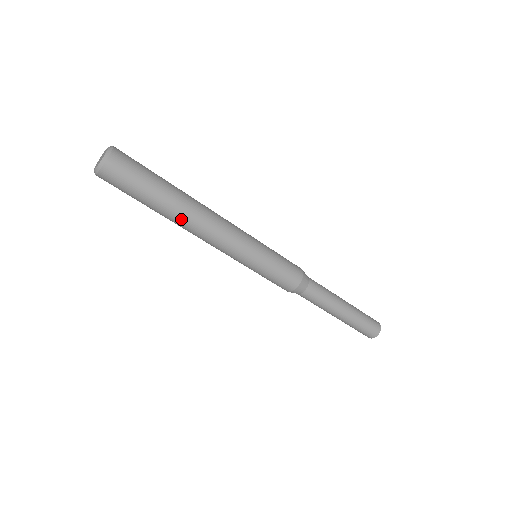
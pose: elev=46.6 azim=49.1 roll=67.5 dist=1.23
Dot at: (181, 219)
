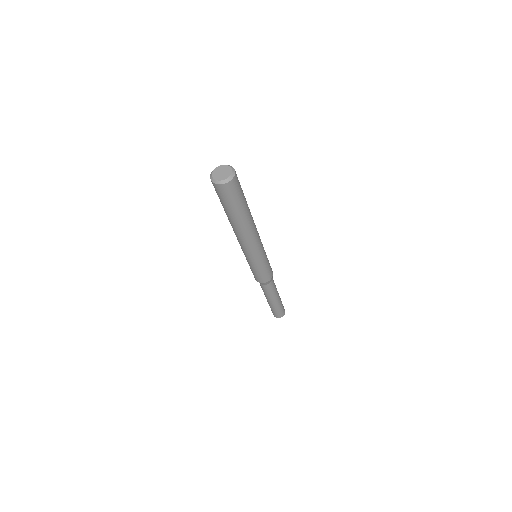
Dot at: (233, 226)
